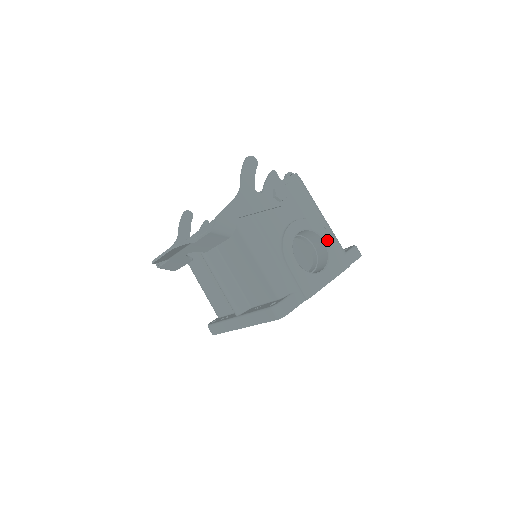
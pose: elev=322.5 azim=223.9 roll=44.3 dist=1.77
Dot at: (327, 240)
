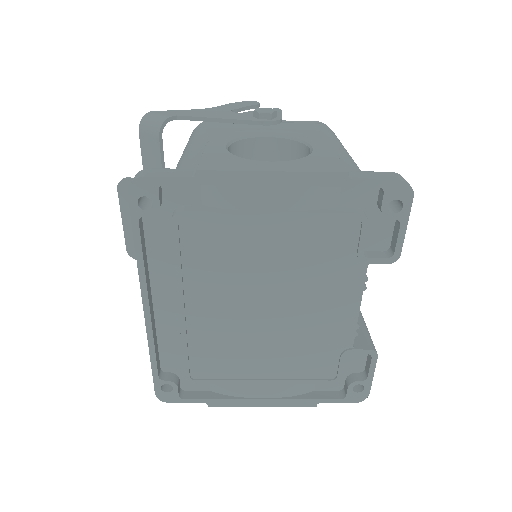
Dot at: (318, 148)
